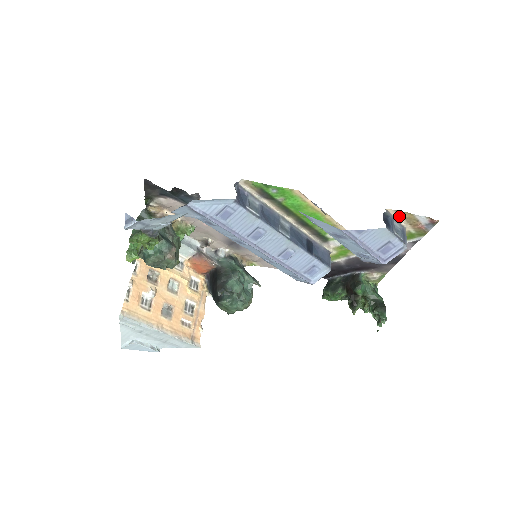
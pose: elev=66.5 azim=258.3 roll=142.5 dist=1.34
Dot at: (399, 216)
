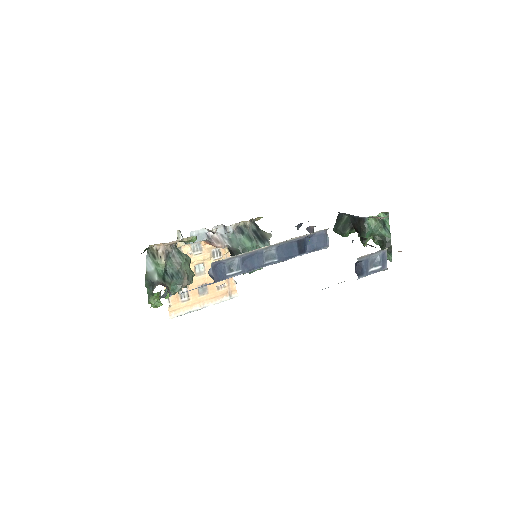
Dot at: occluded
